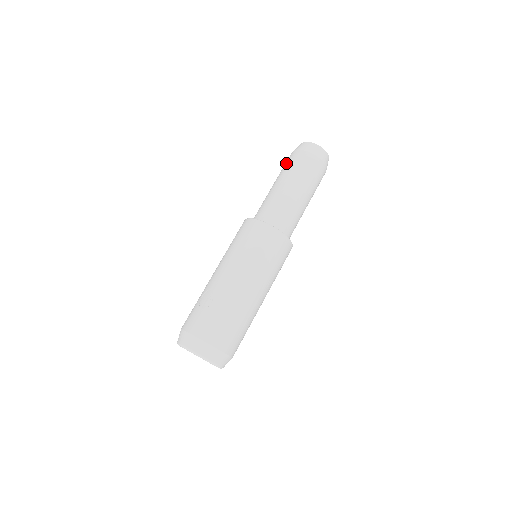
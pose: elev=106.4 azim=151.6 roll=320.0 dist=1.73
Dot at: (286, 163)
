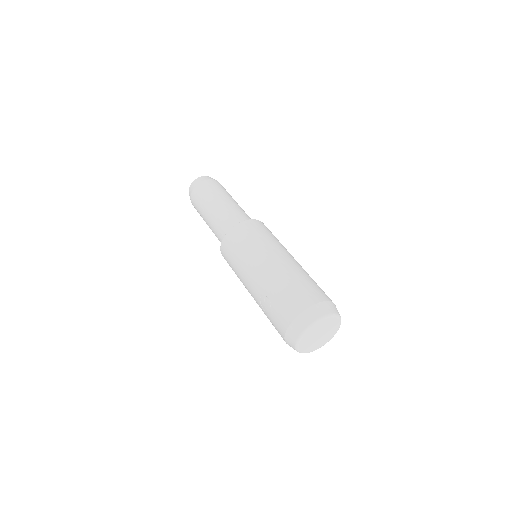
Dot at: occluded
